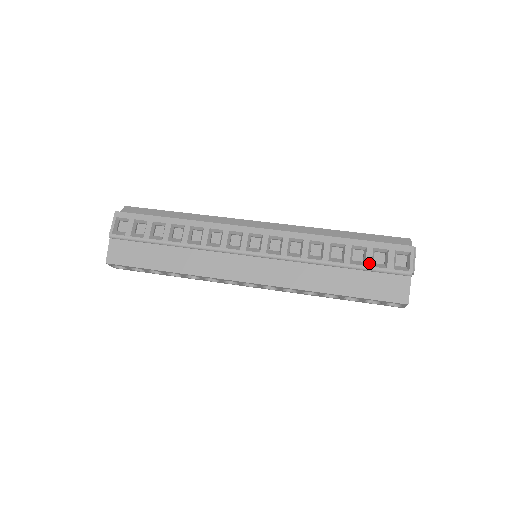
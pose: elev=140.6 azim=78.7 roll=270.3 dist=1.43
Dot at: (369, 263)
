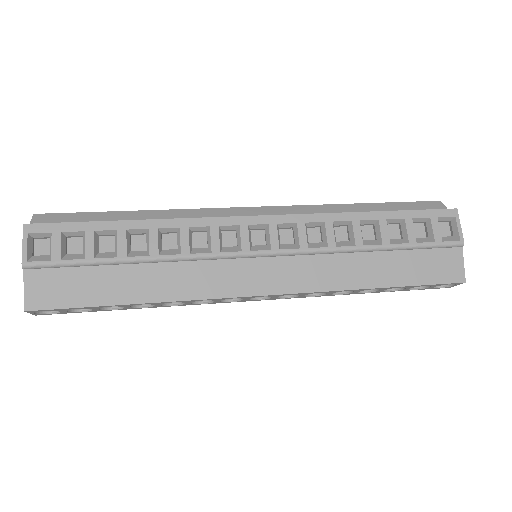
Dot at: (413, 239)
